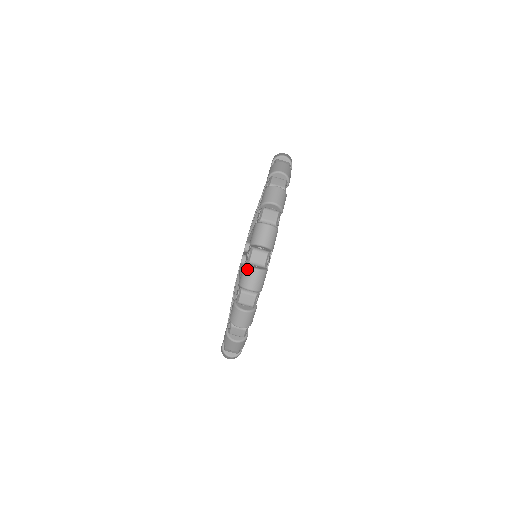
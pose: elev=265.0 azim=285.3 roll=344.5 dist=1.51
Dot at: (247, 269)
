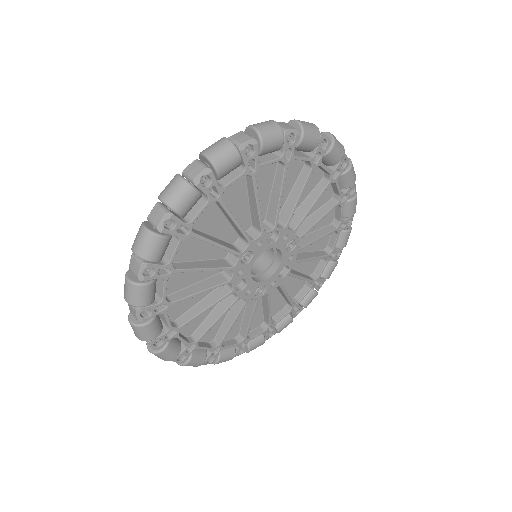
Dot at: (174, 176)
